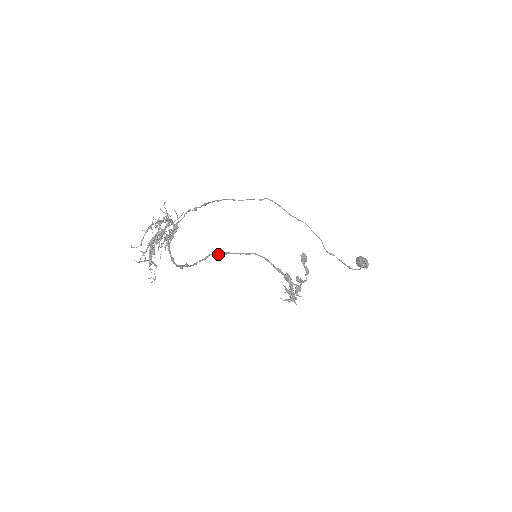
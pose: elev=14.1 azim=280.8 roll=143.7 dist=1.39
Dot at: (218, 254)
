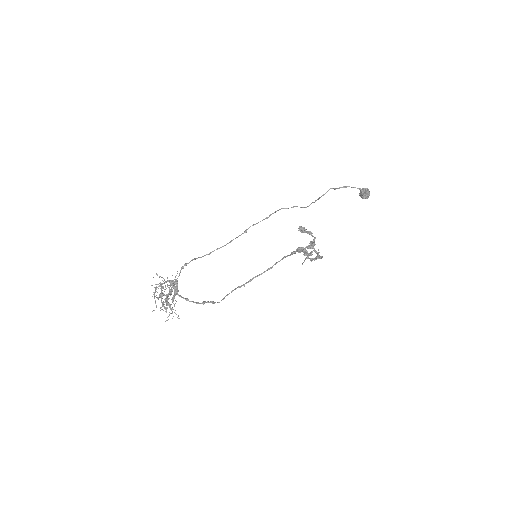
Dot at: (244, 285)
